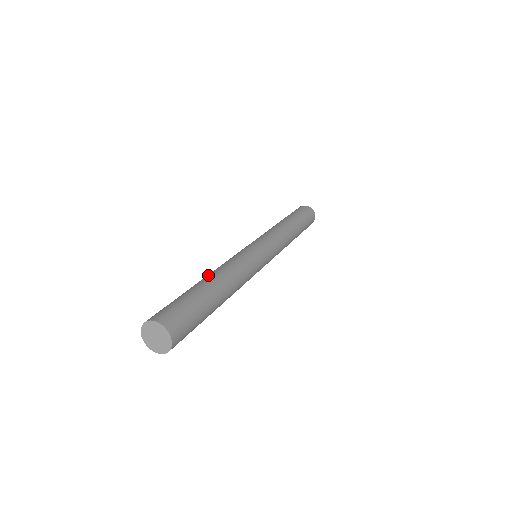
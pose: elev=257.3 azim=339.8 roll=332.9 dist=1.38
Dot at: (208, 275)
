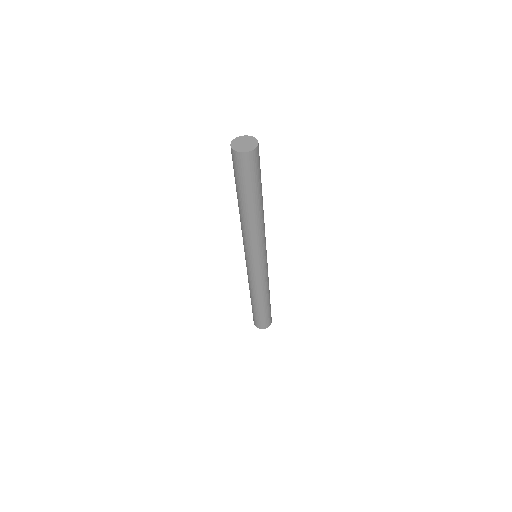
Dot at: occluded
